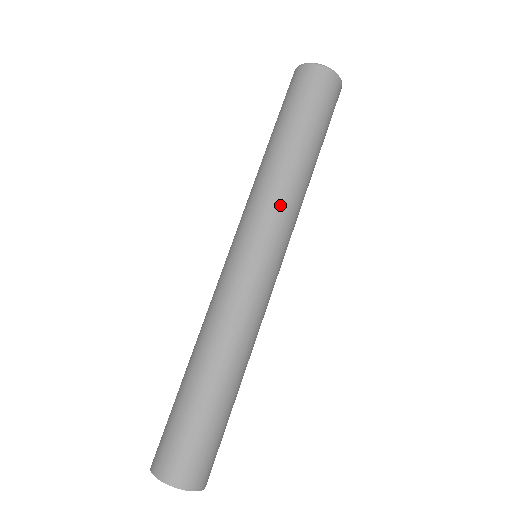
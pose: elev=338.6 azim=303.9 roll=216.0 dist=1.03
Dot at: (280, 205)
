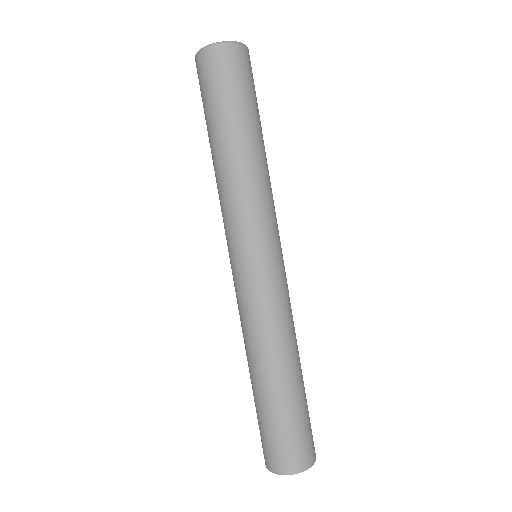
Dot at: (242, 207)
